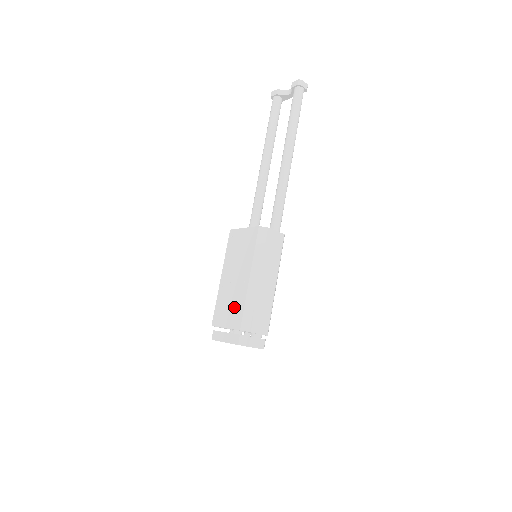
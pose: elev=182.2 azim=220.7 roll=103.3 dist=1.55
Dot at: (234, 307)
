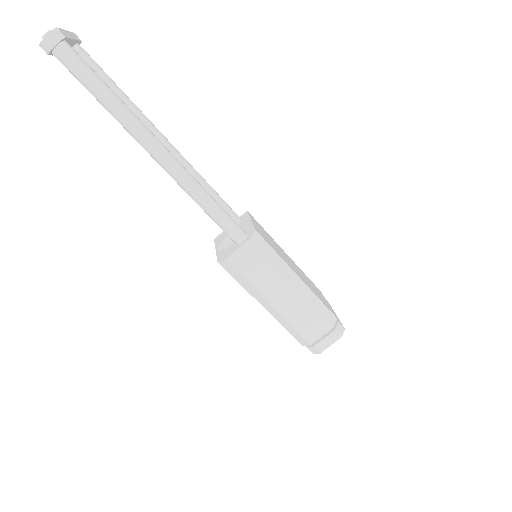
Dot at: occluded
